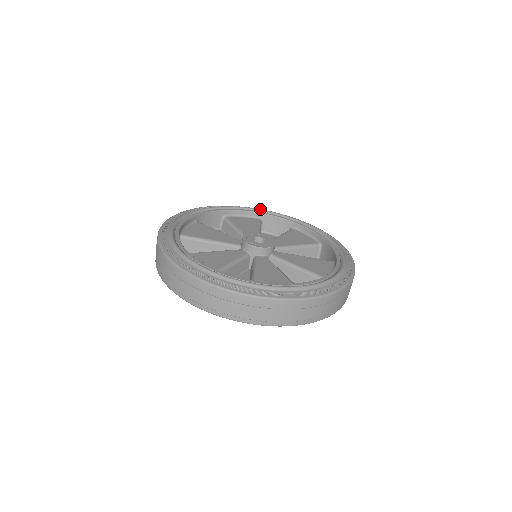
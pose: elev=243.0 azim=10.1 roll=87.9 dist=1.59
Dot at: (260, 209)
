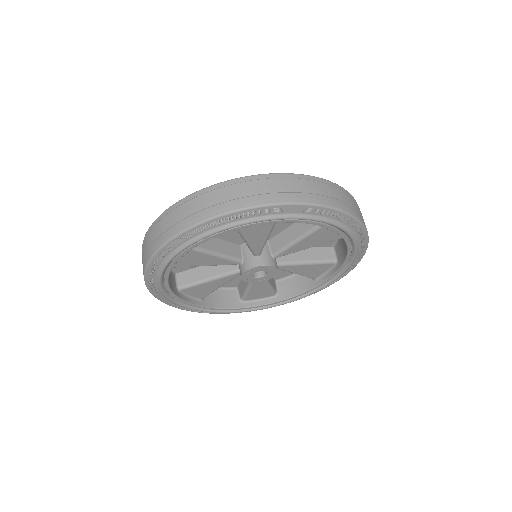
Dot at: occluded
